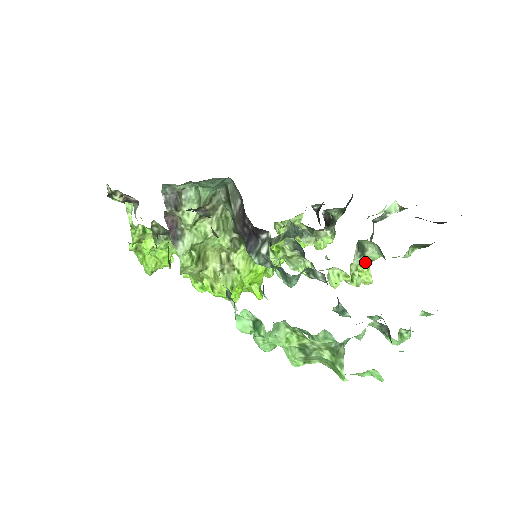
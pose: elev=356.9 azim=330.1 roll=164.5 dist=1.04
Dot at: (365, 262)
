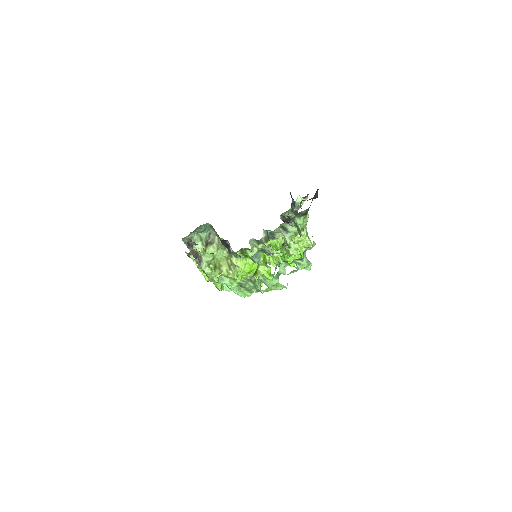
Dot at: (292, 235)
